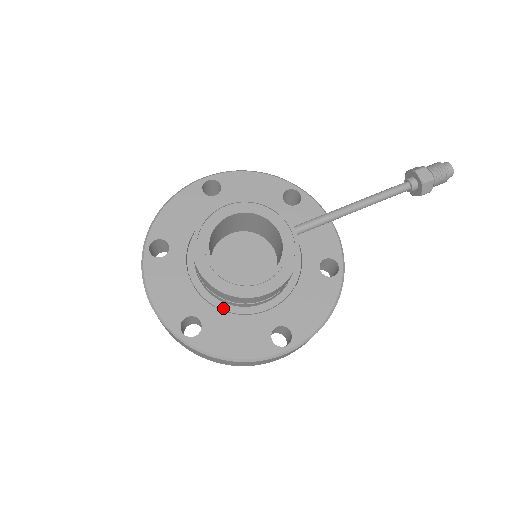
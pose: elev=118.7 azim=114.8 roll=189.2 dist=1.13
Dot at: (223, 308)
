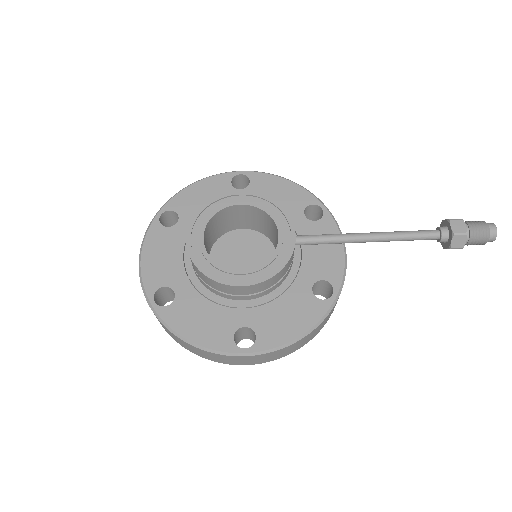
Dot at: (201, 291)
